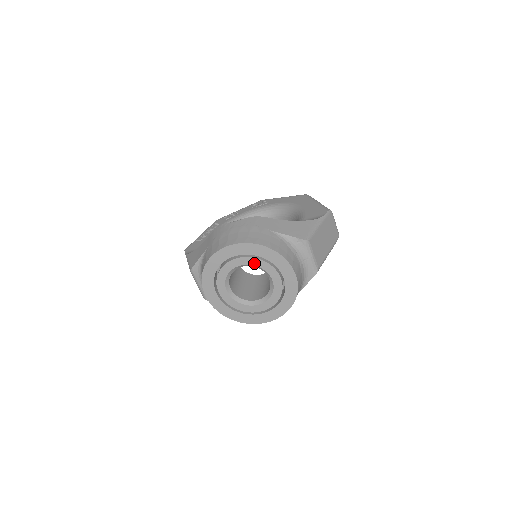
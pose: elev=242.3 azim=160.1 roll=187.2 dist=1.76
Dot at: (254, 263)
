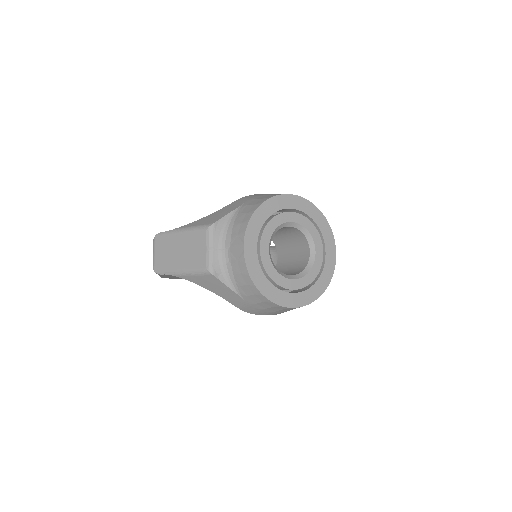
Dot at: (305, 225)
